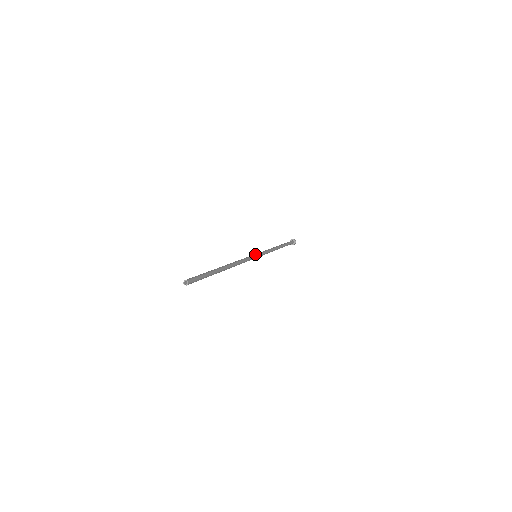
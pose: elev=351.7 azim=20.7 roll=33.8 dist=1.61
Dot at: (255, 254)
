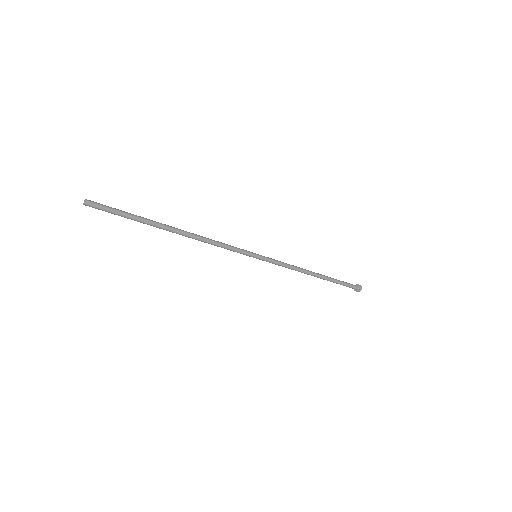
Dot at: occluded
